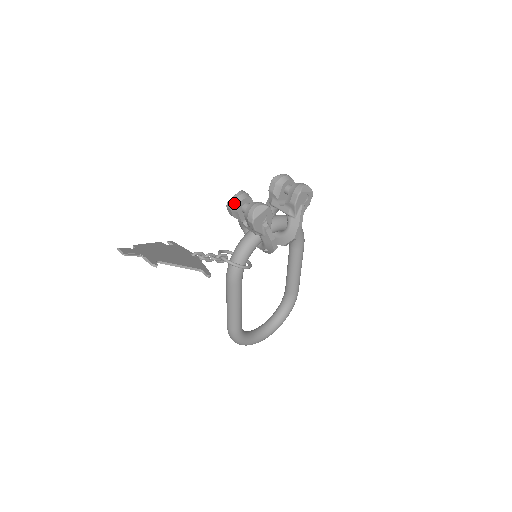
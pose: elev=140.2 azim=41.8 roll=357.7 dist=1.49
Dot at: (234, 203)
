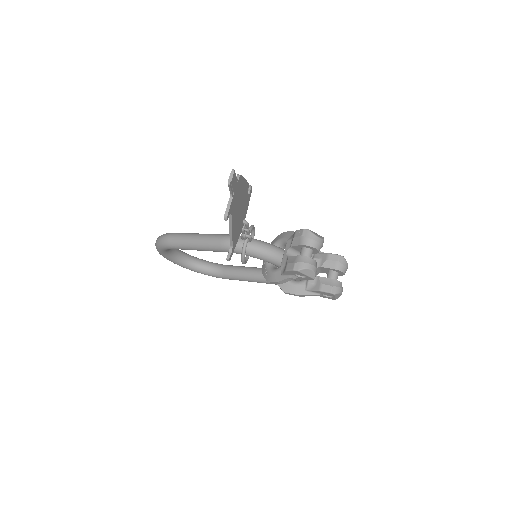
Dot at: (310, 240)
